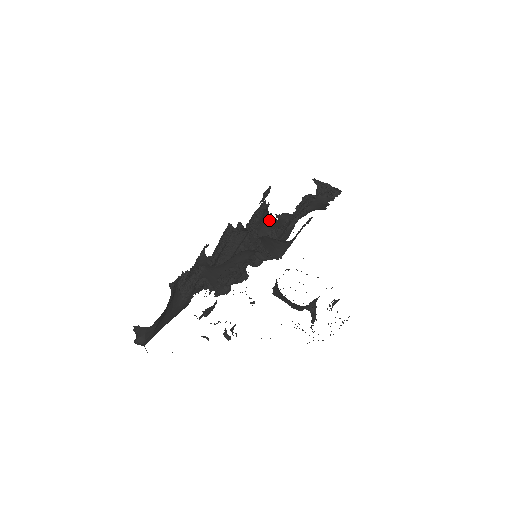
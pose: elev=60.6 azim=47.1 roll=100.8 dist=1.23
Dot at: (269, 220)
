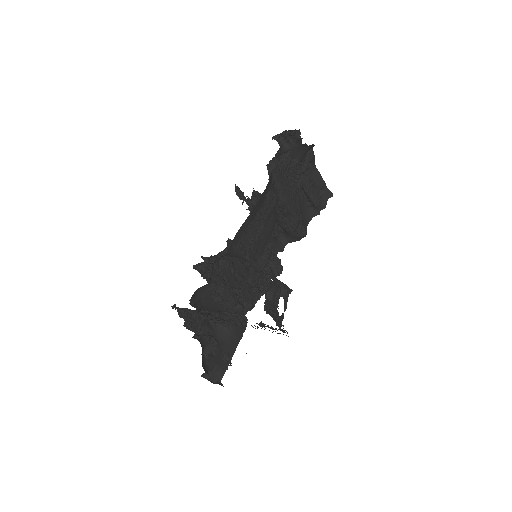
Dot at: occluded
